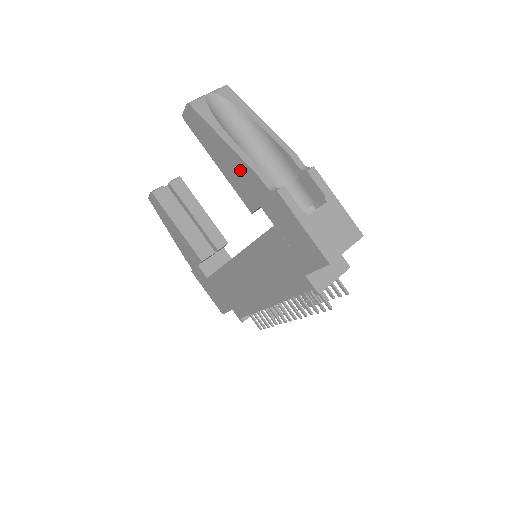
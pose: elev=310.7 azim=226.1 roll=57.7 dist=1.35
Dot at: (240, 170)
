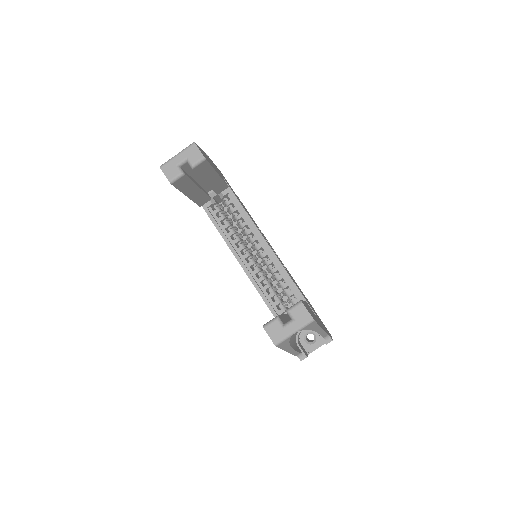
Dot at: occluded
